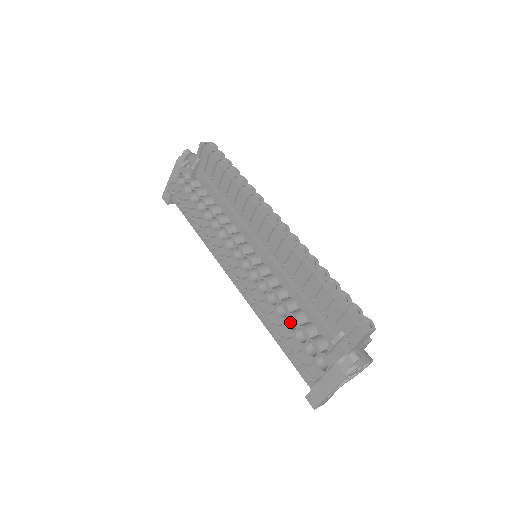
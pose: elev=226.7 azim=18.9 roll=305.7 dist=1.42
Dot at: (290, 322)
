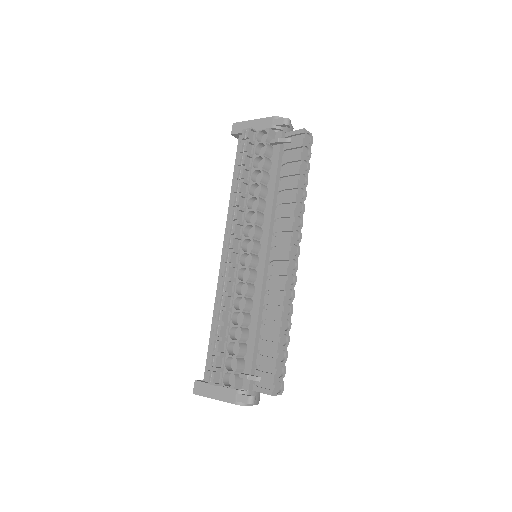
Dot at: (234, 329)
